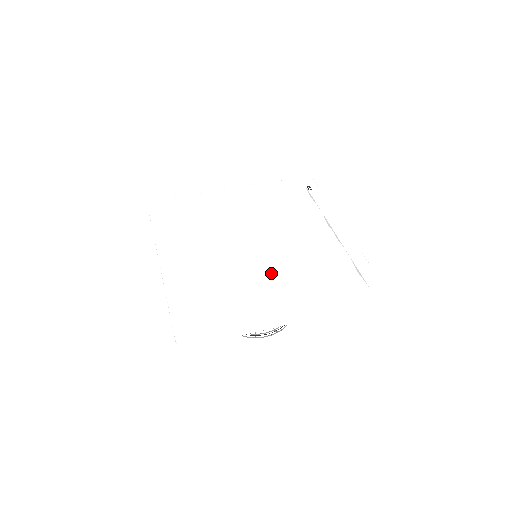
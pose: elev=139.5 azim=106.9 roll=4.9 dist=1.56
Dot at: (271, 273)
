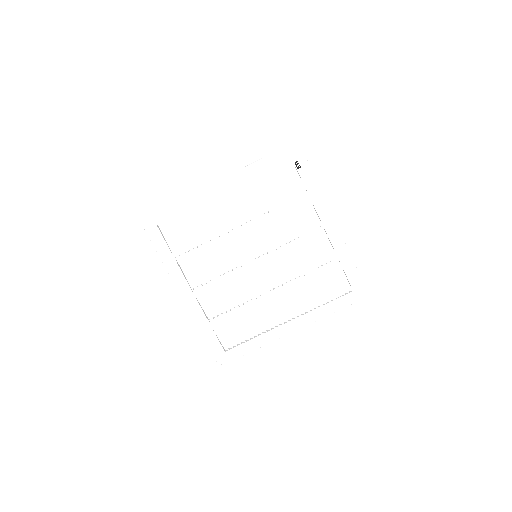
Dot at: (273, 287)
